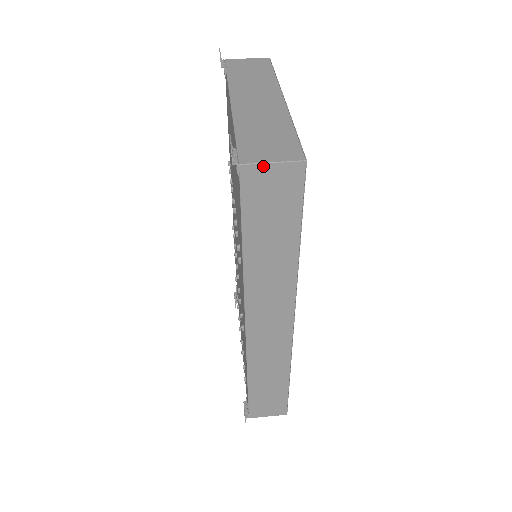
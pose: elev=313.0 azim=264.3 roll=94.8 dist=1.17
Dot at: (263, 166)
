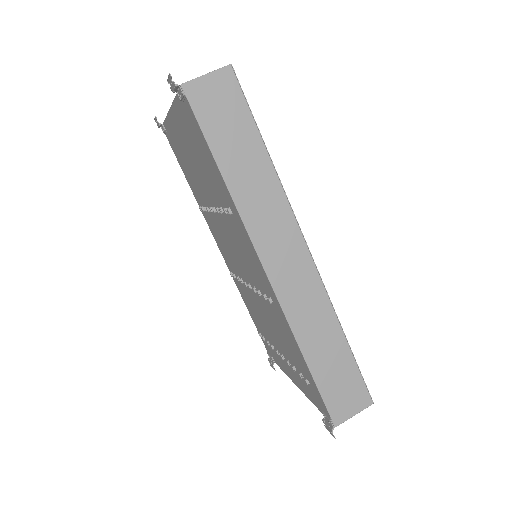
Dot at: (200, 80)
